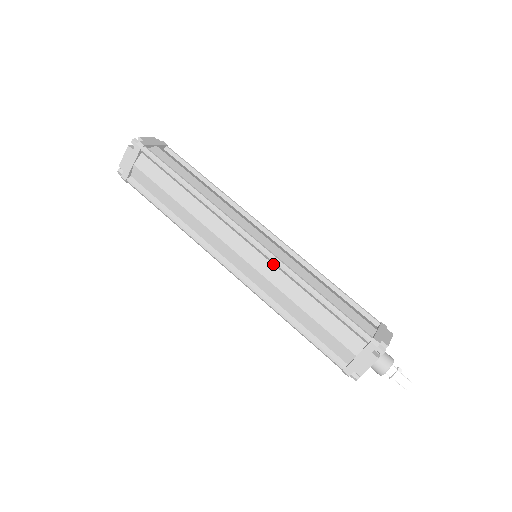
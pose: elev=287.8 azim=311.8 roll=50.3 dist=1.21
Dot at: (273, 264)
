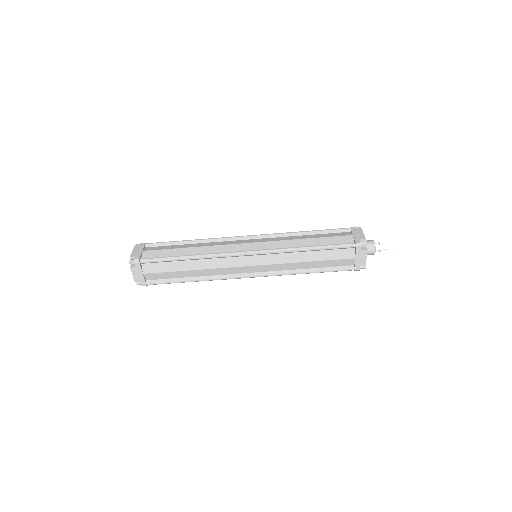
Dot at: (272, 254)
